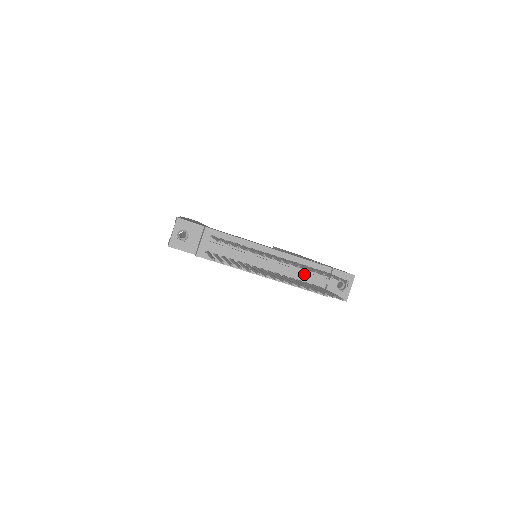
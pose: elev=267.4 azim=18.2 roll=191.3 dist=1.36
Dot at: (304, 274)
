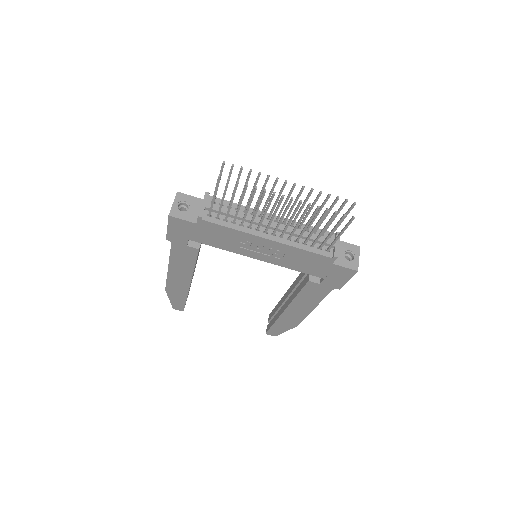
Dot at: occluded
